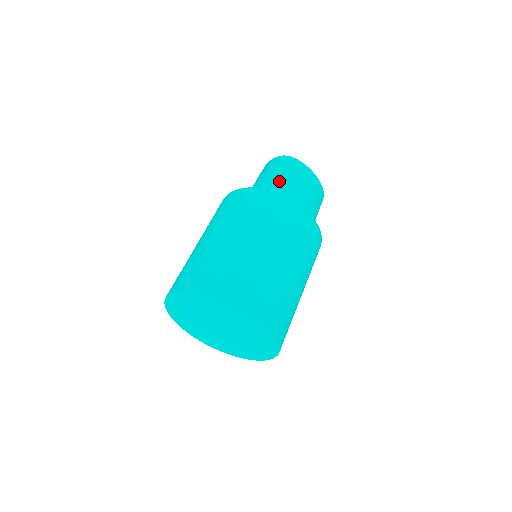
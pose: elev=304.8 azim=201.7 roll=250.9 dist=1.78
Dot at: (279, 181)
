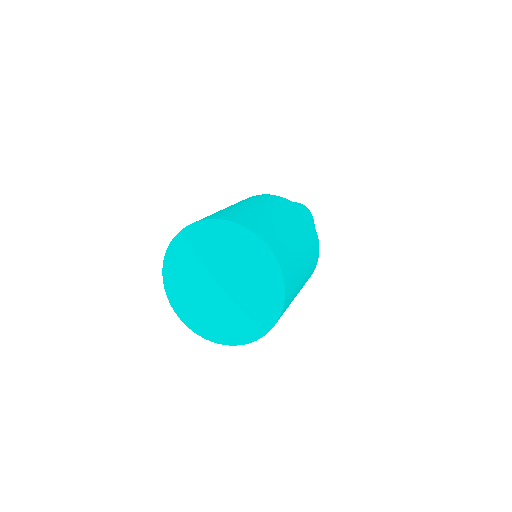
Dot at: occluded
